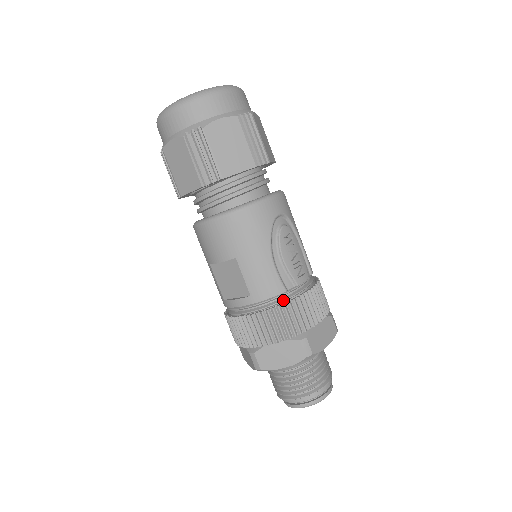
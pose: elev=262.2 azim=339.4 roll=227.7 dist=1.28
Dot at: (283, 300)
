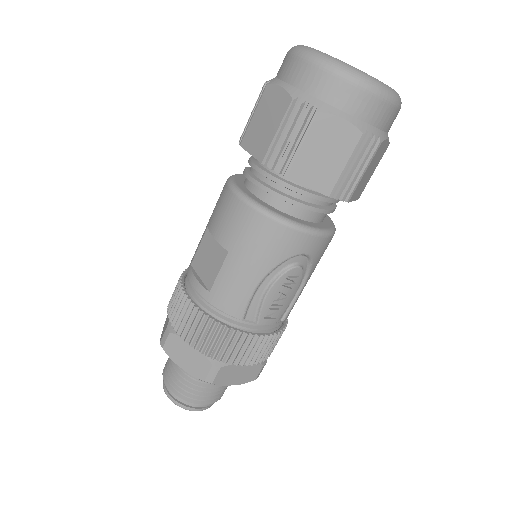
Dot at: (232, 323)
